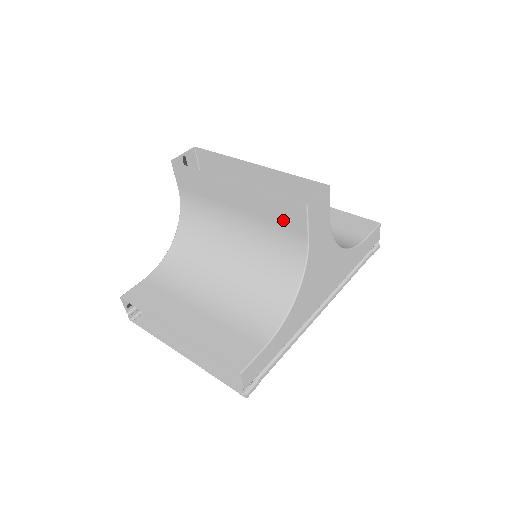
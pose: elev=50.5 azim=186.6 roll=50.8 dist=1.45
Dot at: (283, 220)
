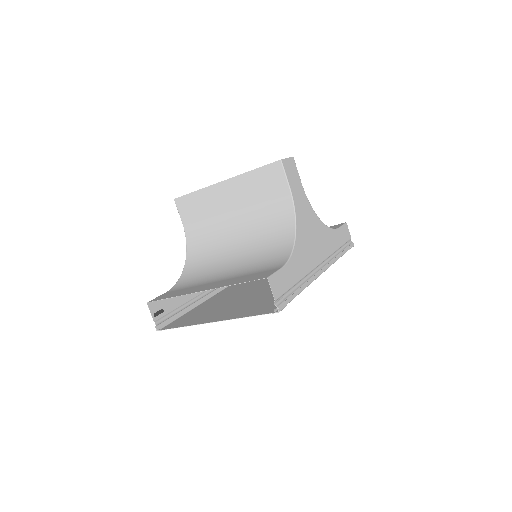
Dot at: (268, 187)
